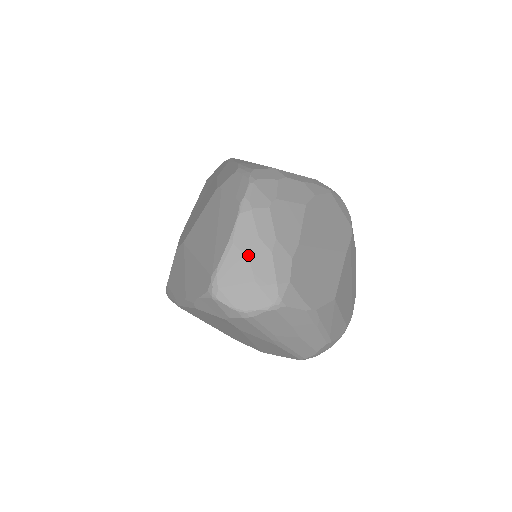
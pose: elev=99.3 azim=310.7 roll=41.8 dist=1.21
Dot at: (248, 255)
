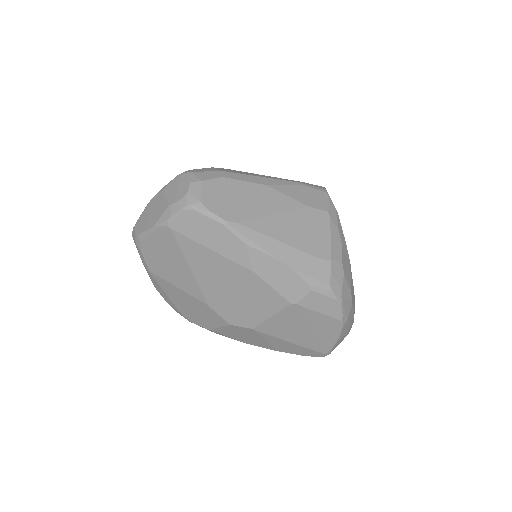
Dot at: (346, 333)
